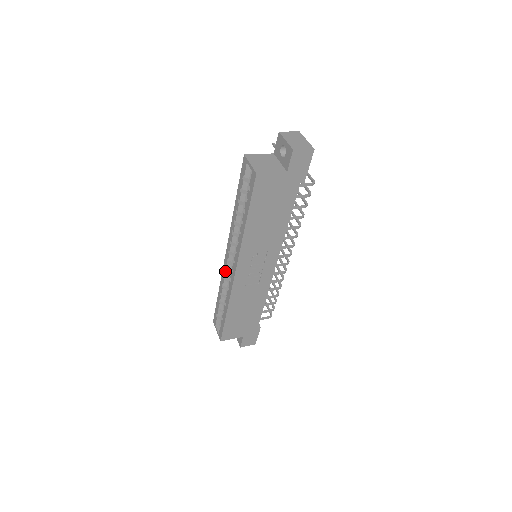
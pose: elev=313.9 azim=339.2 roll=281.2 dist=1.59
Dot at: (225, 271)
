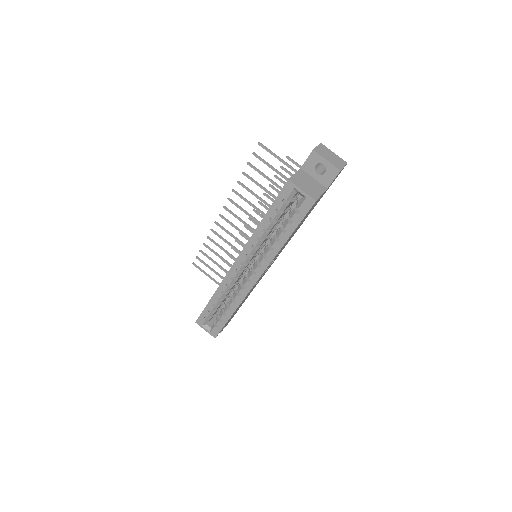
Dot at: (231, 280)
